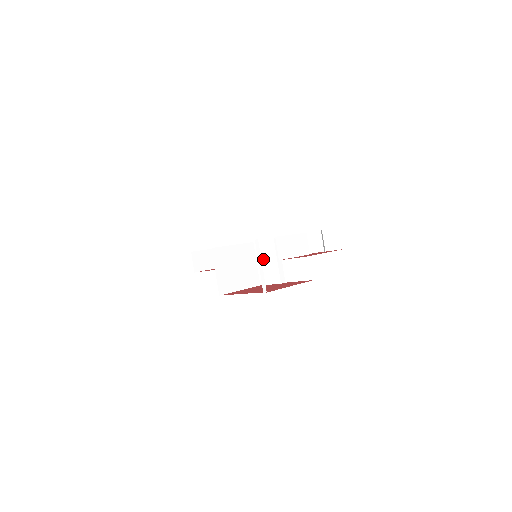
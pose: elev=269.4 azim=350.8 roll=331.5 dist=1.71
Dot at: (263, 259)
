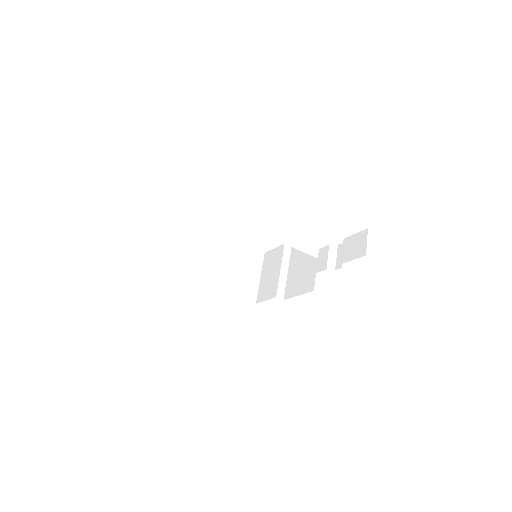
Dot at: (268, 270)
